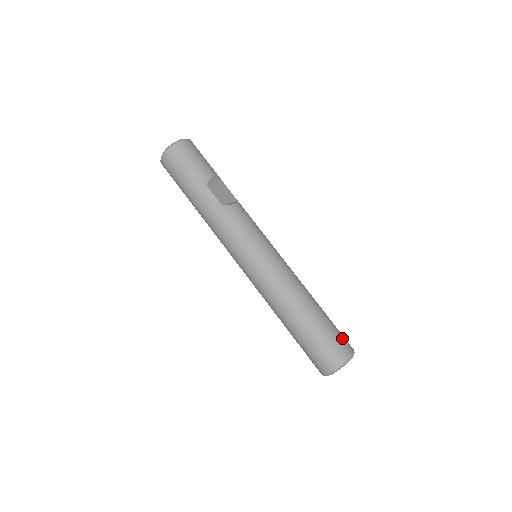
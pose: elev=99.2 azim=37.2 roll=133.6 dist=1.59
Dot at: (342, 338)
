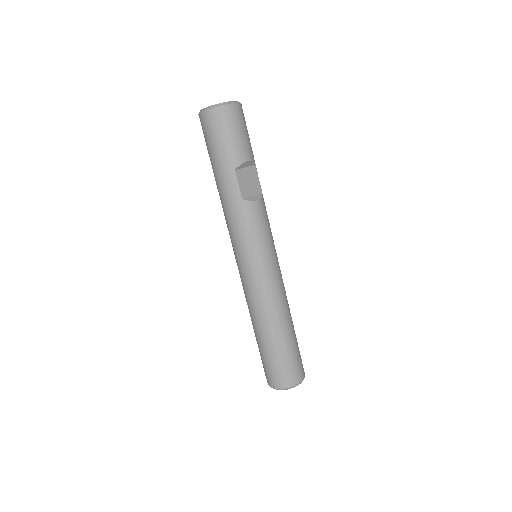
Dot at: (299, 365)
